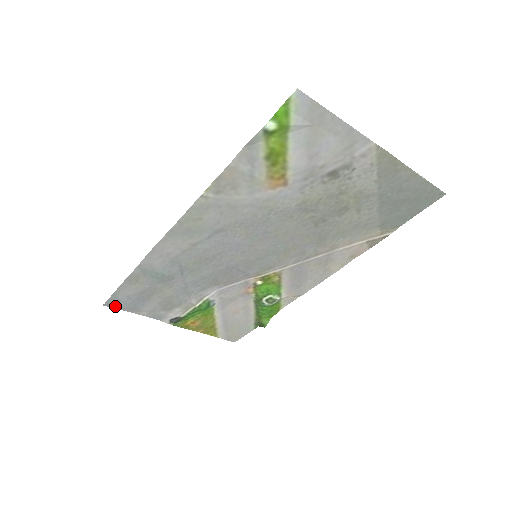
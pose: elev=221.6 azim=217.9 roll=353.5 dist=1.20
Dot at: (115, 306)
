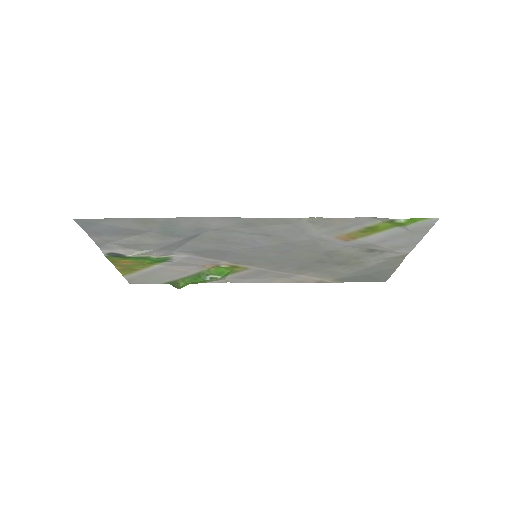
Dot at: (83, 224)
